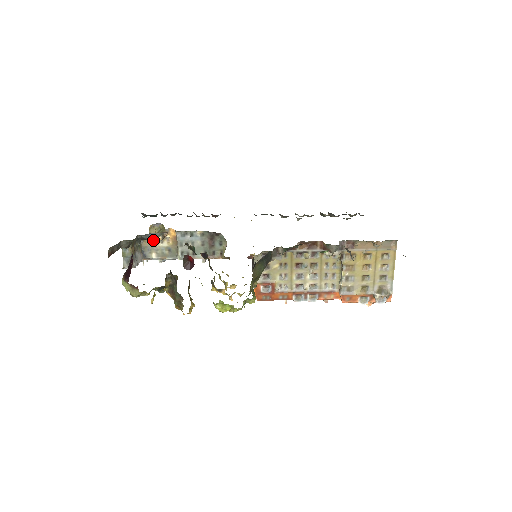
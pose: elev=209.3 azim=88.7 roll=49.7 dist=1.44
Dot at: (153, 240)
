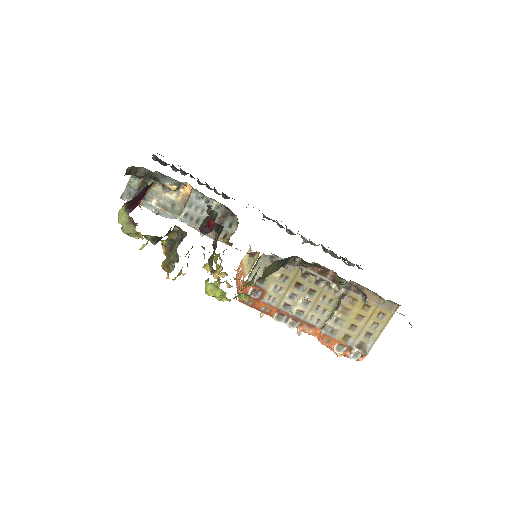
Dot at: (164, 186)
